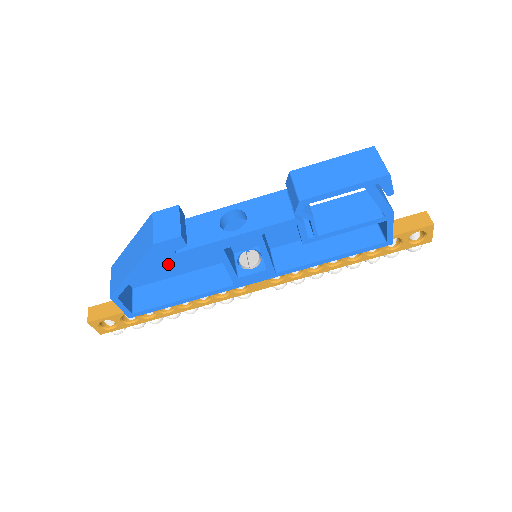
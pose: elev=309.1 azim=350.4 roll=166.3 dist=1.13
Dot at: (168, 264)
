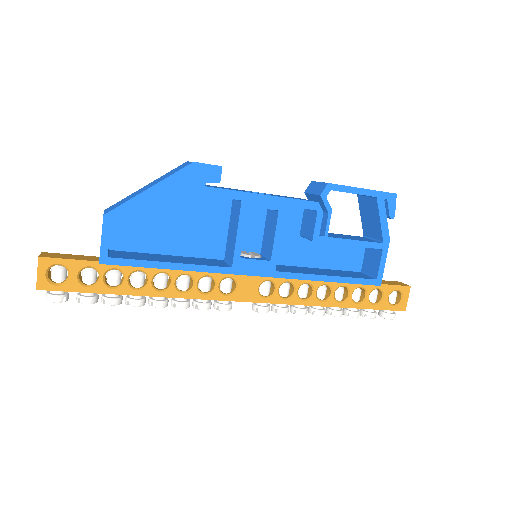
Dot at: (165, 232)
